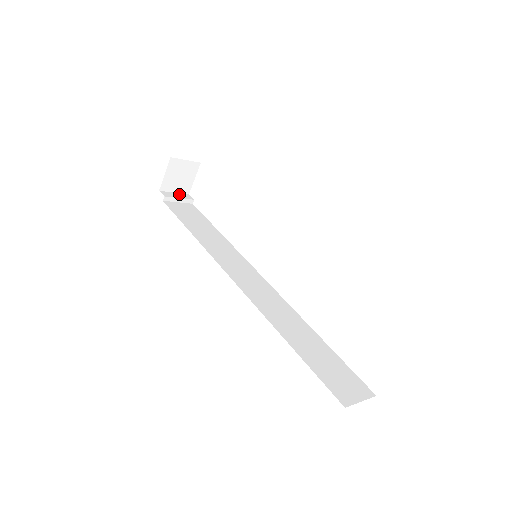
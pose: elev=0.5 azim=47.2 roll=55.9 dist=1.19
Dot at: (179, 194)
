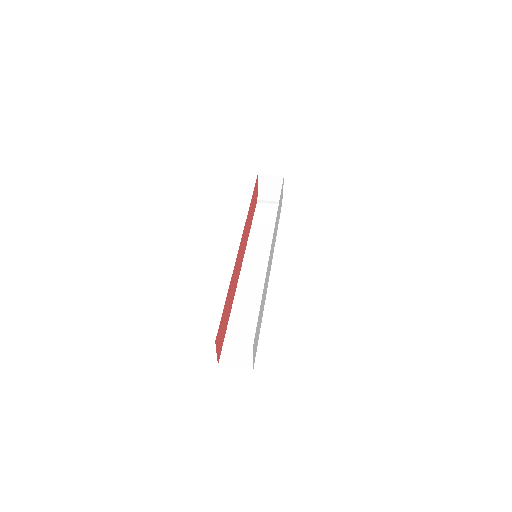
Dot at: (273, 197)
